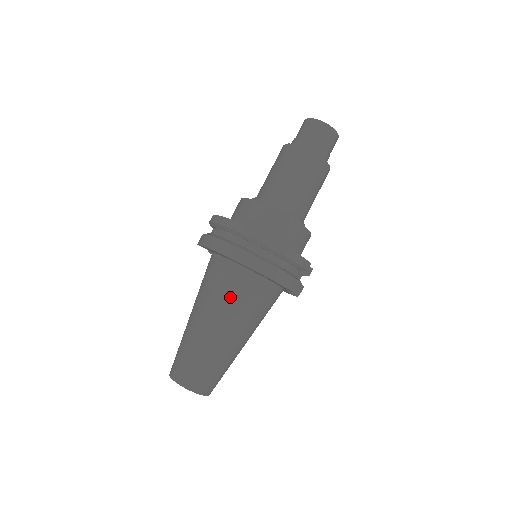
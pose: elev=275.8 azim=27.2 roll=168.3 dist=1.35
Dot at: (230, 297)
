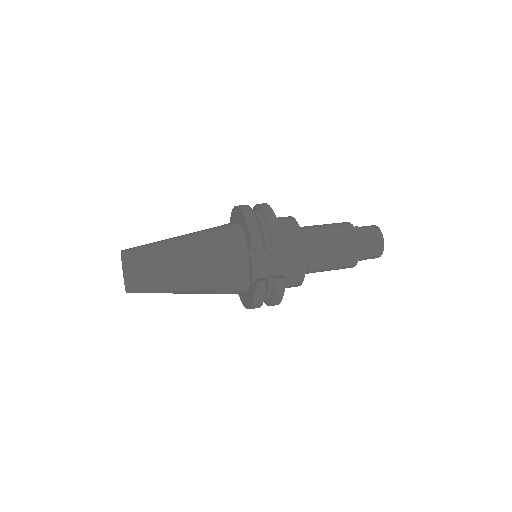
Dot at: (212, 229)
